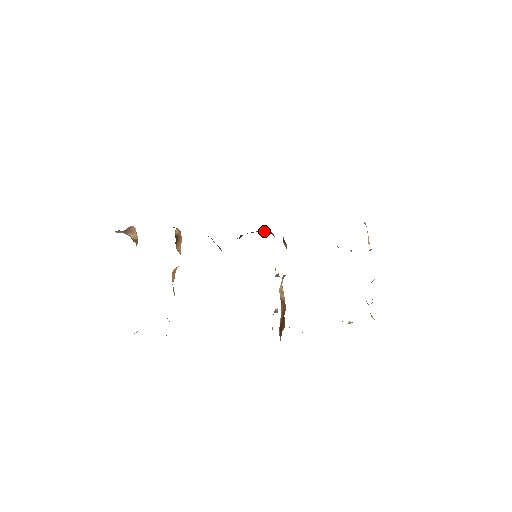
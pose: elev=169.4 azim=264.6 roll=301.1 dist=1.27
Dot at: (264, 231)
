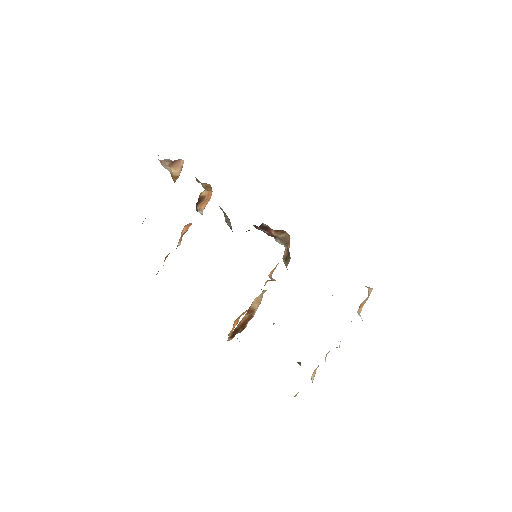
Dot at: (278, 236)
